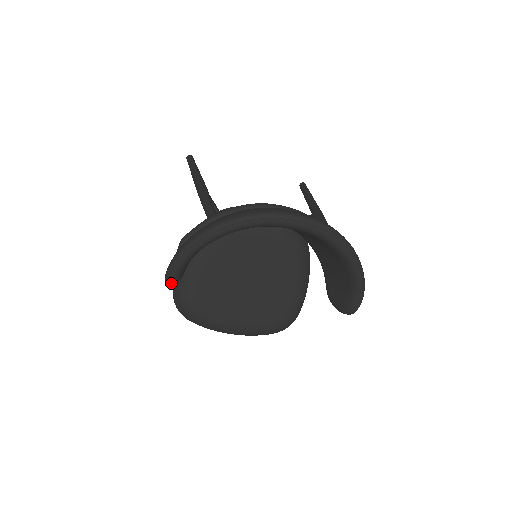
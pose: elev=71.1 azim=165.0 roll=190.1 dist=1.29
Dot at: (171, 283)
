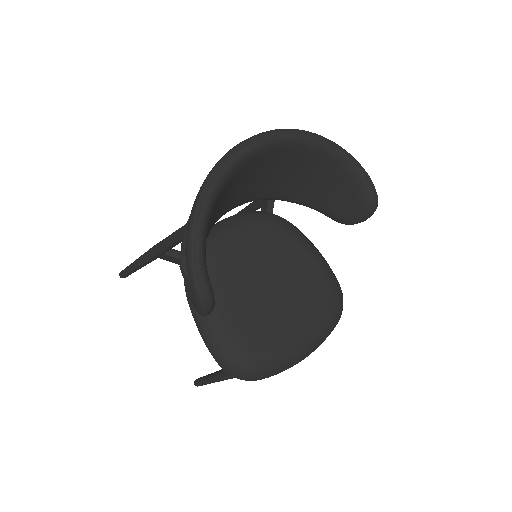
Dot at: (209, 302)
